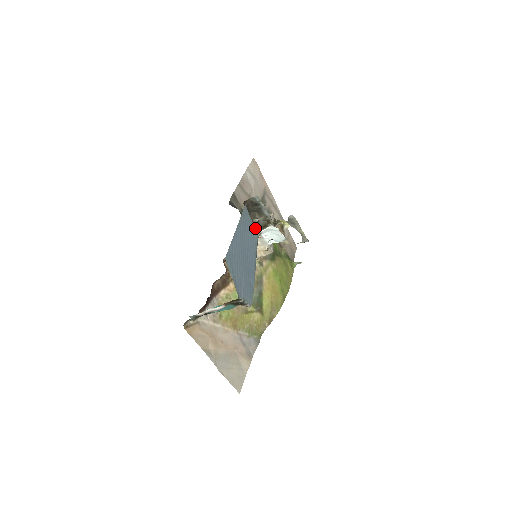
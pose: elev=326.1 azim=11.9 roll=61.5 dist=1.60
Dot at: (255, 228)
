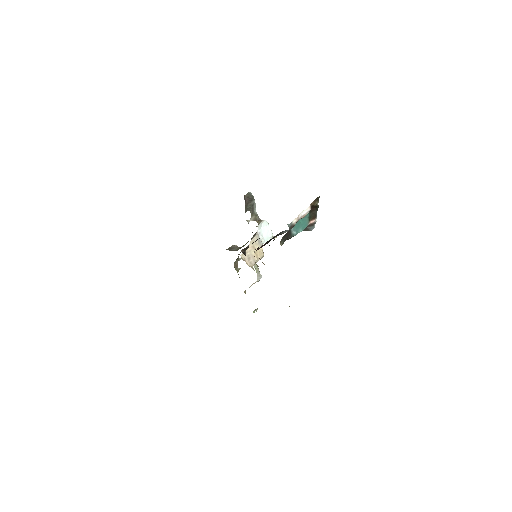
Dot at: occluded
